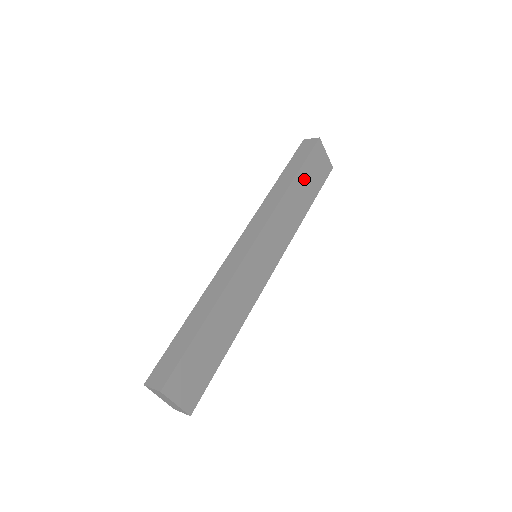
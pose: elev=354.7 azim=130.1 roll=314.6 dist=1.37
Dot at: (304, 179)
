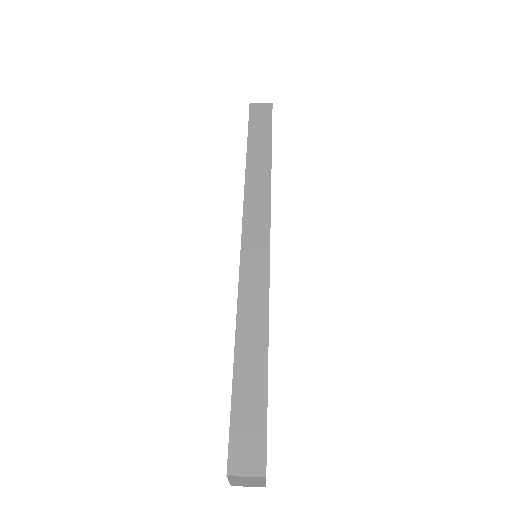
Dot at: occluded
